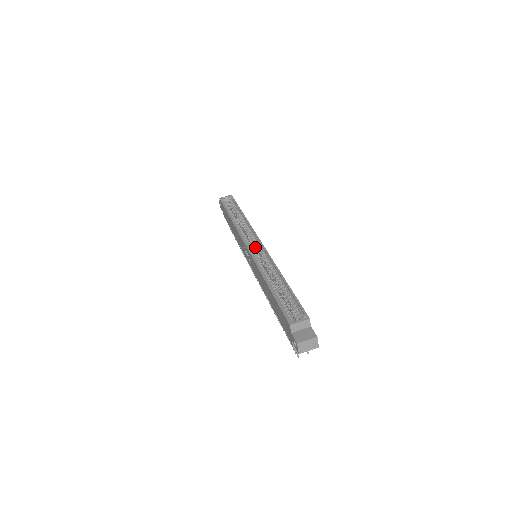
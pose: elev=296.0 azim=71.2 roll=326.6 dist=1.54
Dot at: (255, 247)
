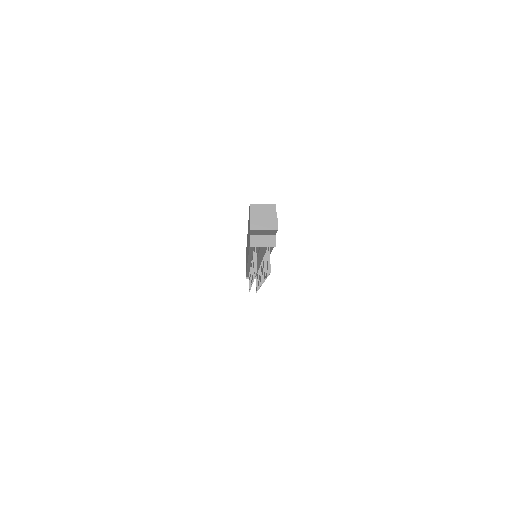
Dot at: occluded
